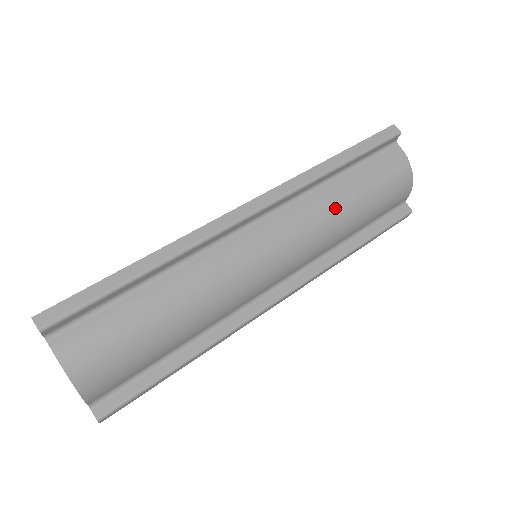
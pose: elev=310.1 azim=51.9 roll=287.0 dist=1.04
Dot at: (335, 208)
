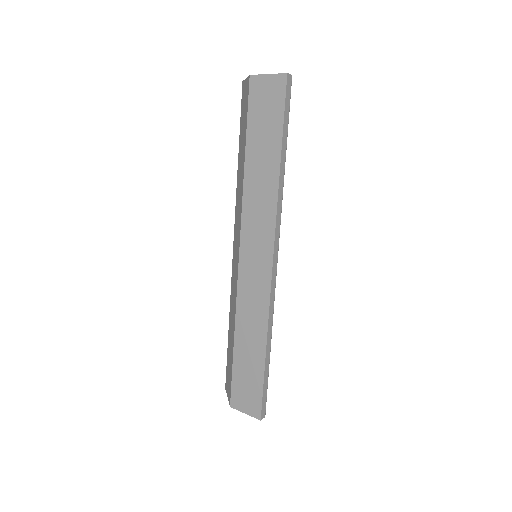
Dot at: occluded
